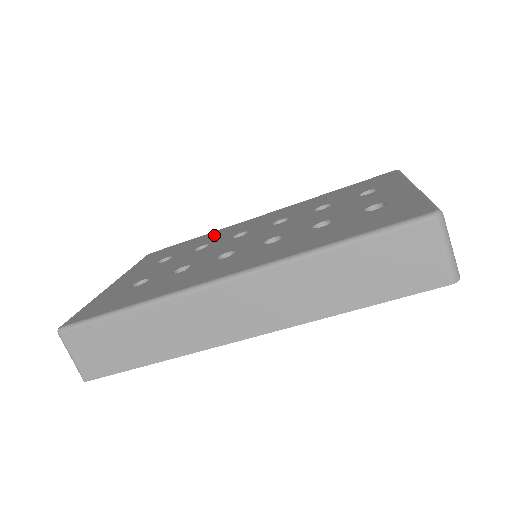
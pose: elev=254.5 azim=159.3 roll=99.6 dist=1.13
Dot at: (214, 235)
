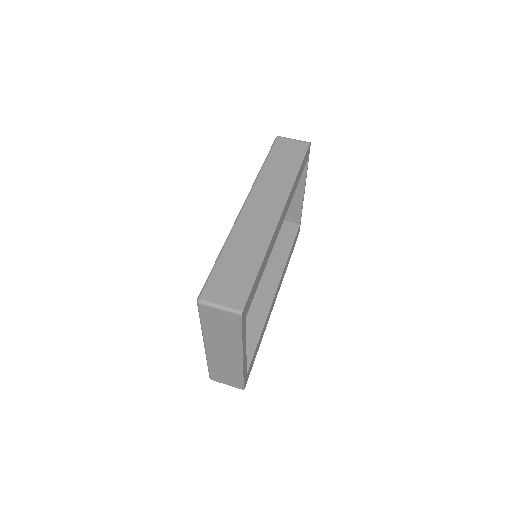
Dot at: occluded
